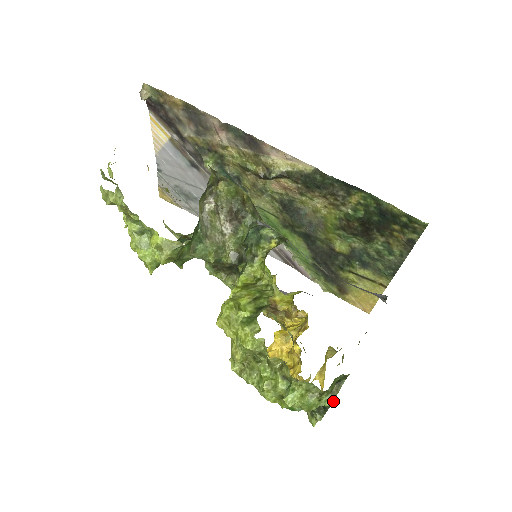
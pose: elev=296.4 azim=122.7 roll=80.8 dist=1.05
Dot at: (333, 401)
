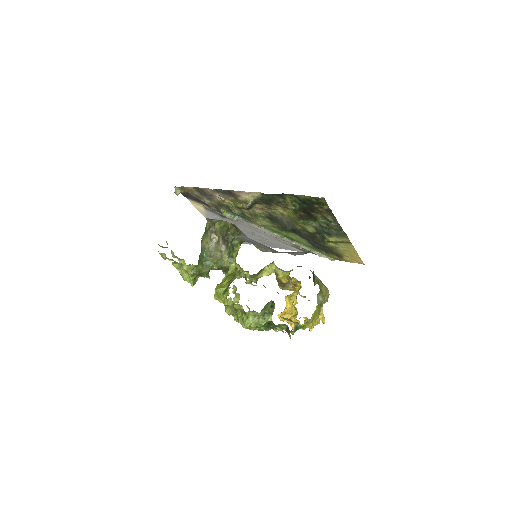
Dot at: occluded
